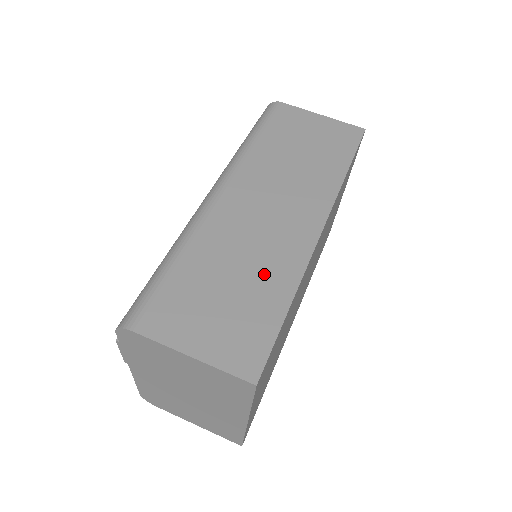
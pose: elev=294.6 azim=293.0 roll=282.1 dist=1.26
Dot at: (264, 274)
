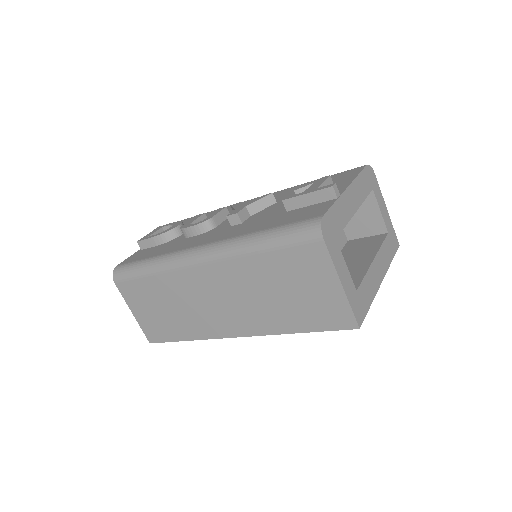
Dot at: (184, 321)
